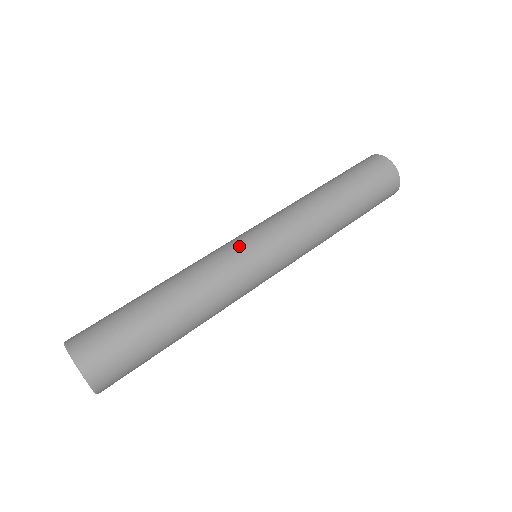
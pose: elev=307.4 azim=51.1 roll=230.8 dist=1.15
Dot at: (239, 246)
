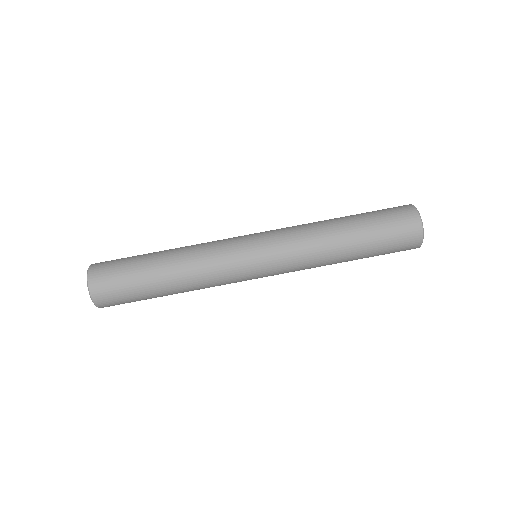
Dot at: (240, 256)
